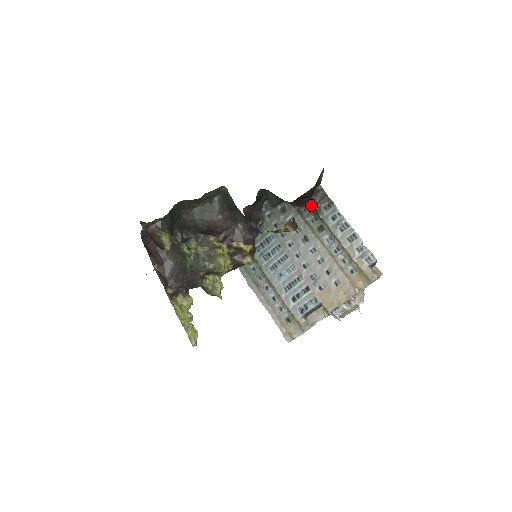
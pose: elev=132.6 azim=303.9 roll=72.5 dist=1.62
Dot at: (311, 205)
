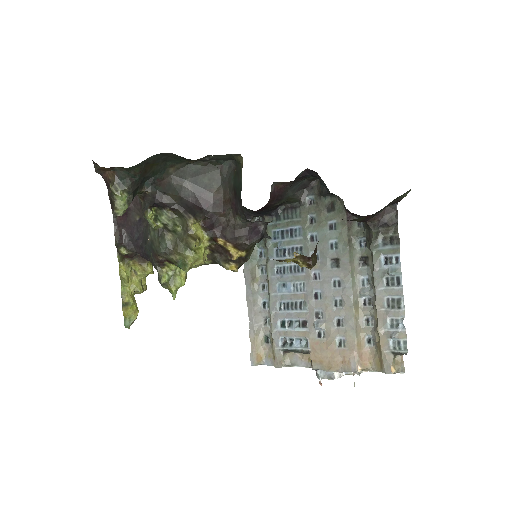
Dot at: (368, 224)
